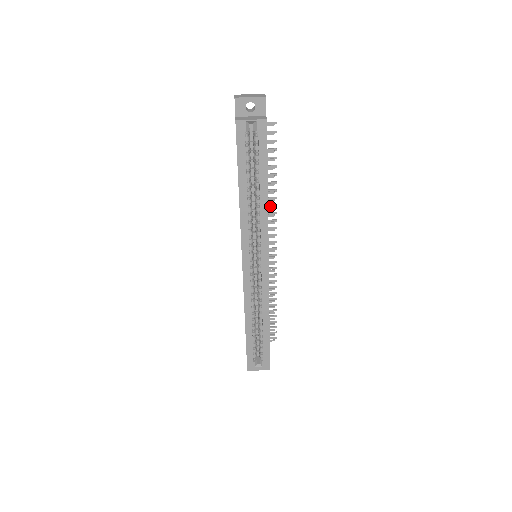
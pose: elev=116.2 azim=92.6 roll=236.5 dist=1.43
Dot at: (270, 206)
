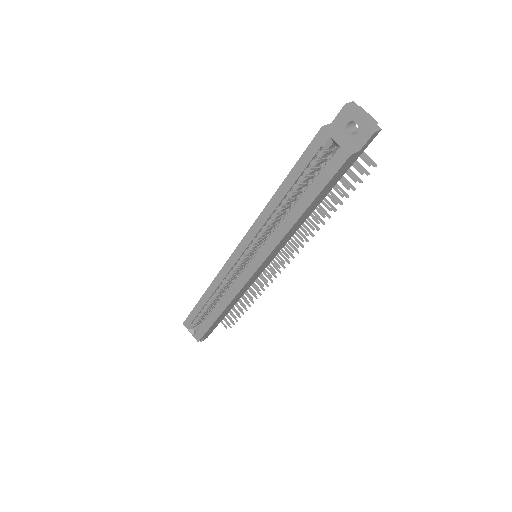
Dot at: (308, 230)
